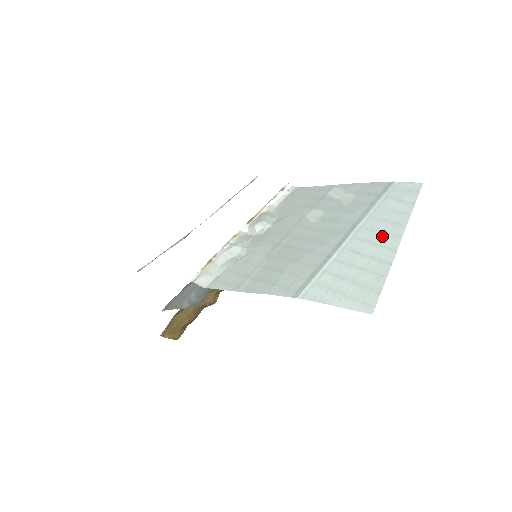
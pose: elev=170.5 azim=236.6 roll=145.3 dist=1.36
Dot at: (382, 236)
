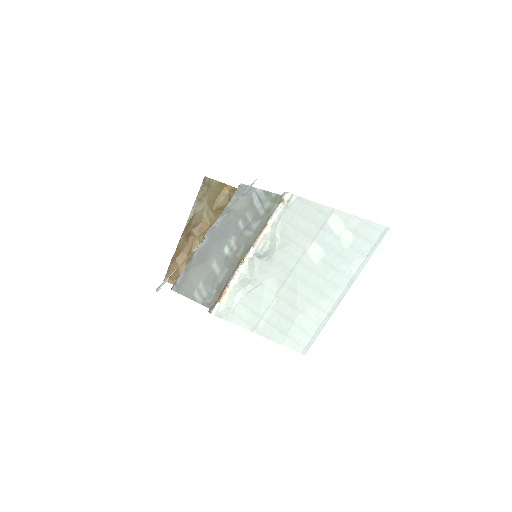
Dot at: (373, 300)
